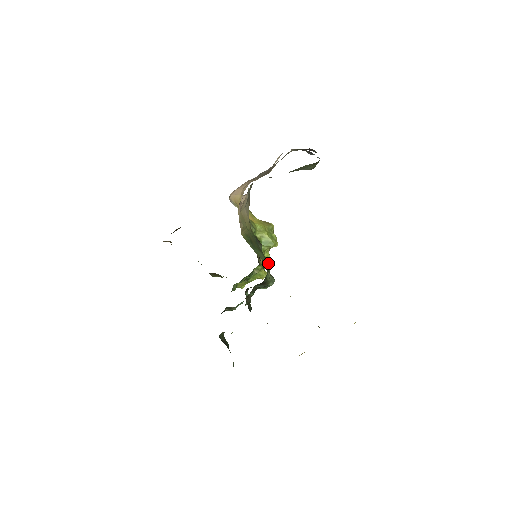
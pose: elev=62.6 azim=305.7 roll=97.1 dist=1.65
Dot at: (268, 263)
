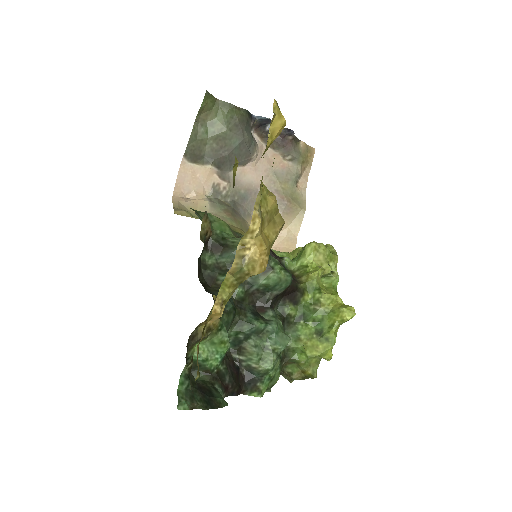
Dot at: (208, 213)
